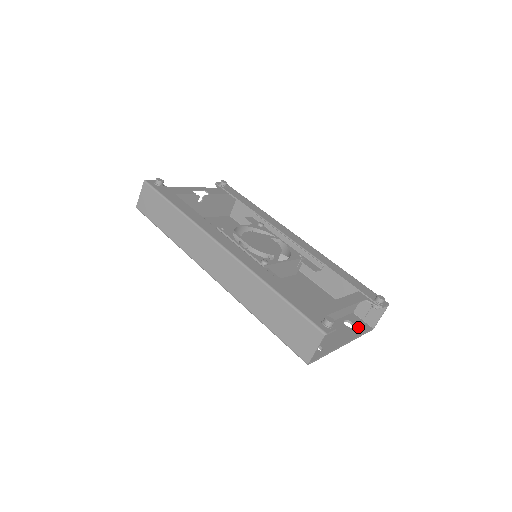
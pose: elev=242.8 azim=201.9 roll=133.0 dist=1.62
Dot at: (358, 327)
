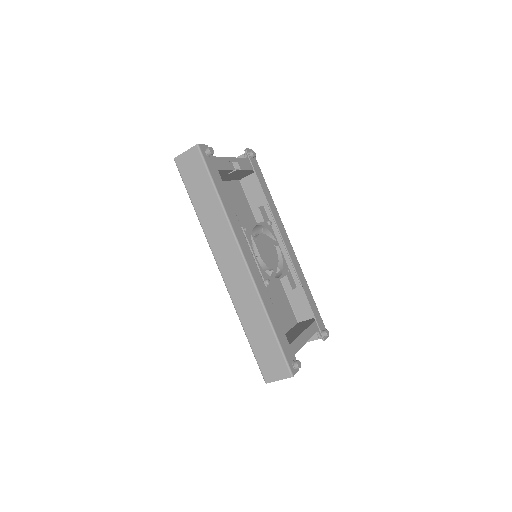
Dot at: occluded
